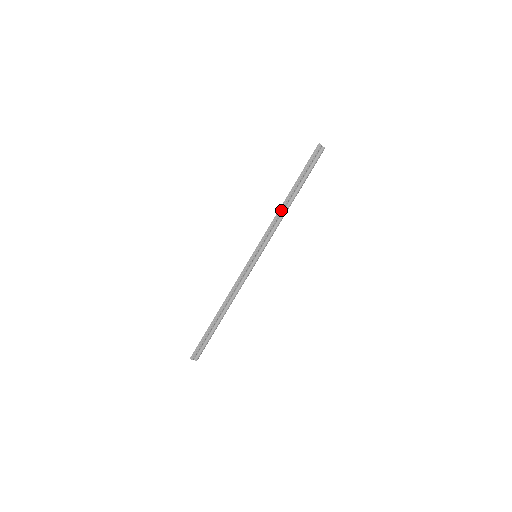
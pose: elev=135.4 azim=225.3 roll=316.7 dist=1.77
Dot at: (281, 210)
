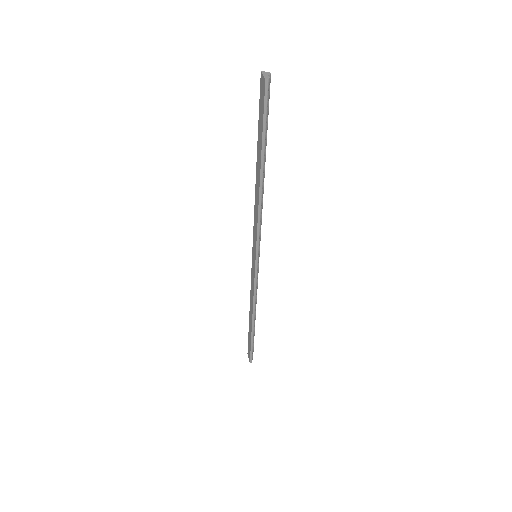
Dot at: (261, 199)
